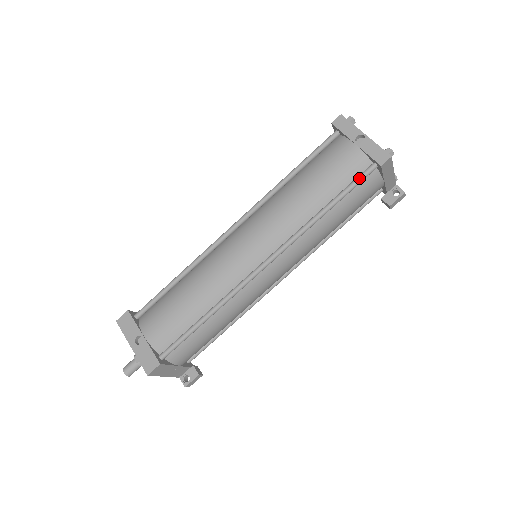
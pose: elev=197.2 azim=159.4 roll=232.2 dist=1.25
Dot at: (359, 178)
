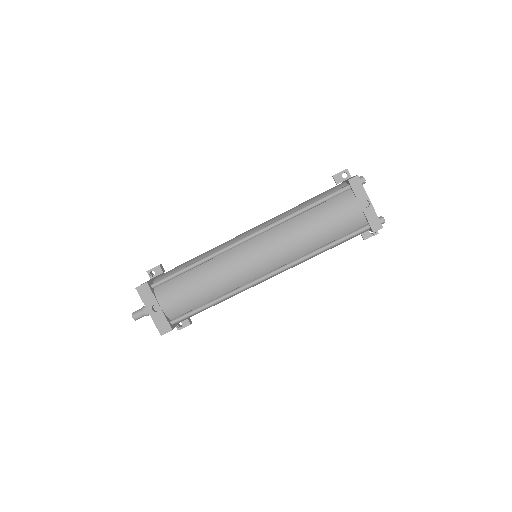
Dot at: (354, 234)
